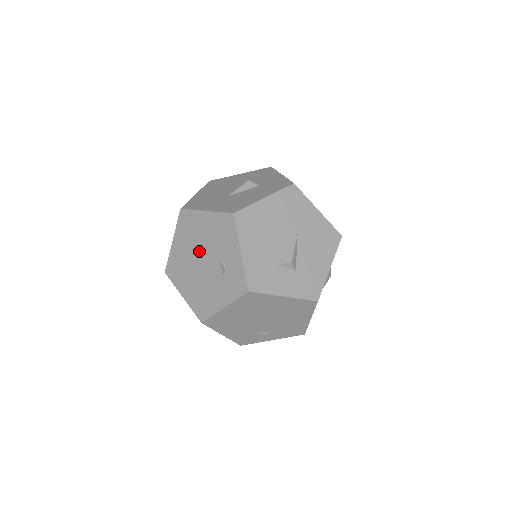
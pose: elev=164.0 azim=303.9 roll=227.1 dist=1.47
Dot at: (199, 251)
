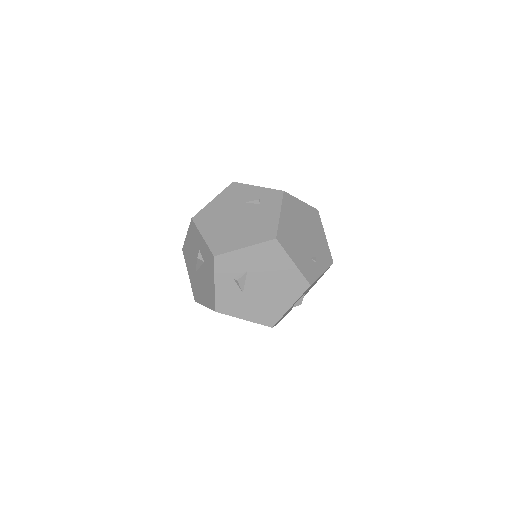
Dot at: (229, 216)
